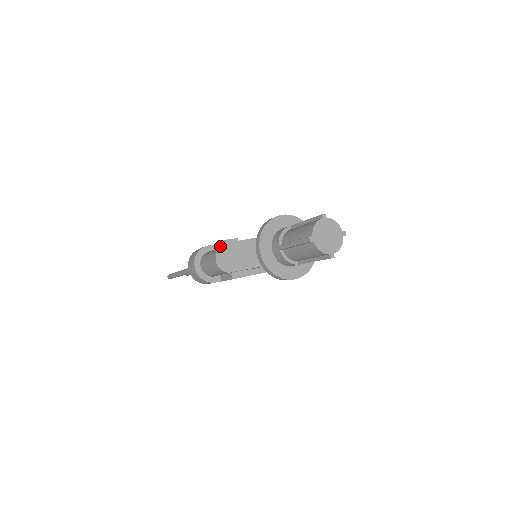
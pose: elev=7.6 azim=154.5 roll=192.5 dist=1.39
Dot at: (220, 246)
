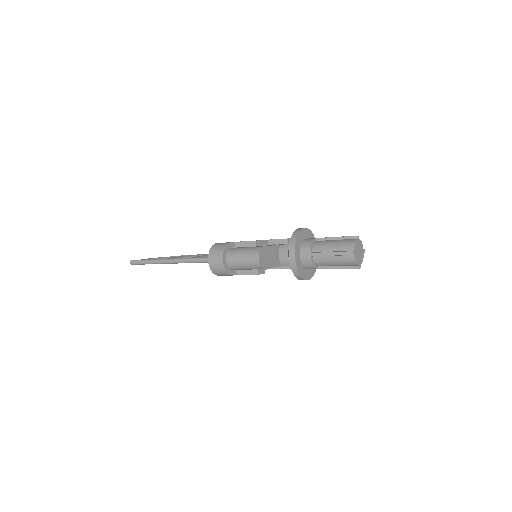
Dot at: (246, 245)
